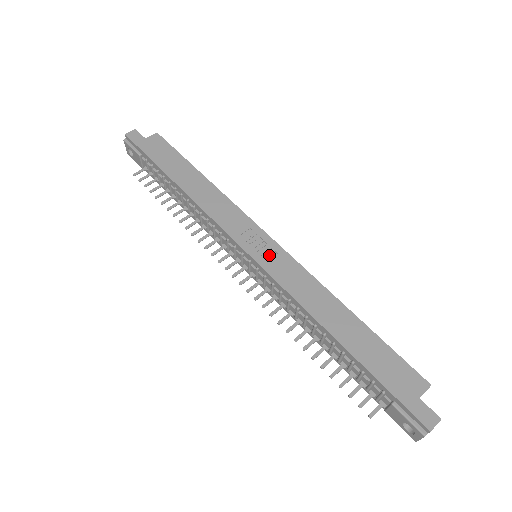
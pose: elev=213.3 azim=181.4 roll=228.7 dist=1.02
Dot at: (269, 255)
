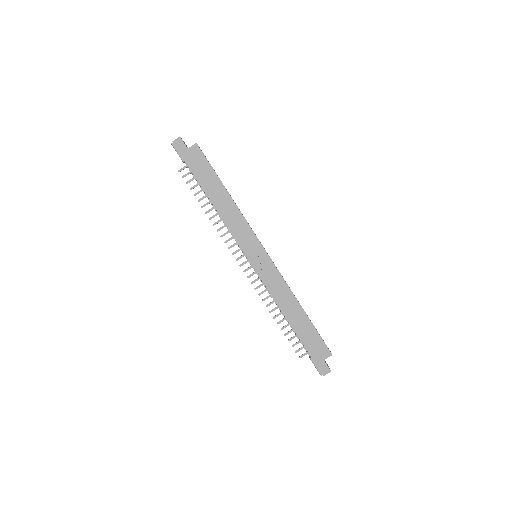
Dot at: (263, 265)
